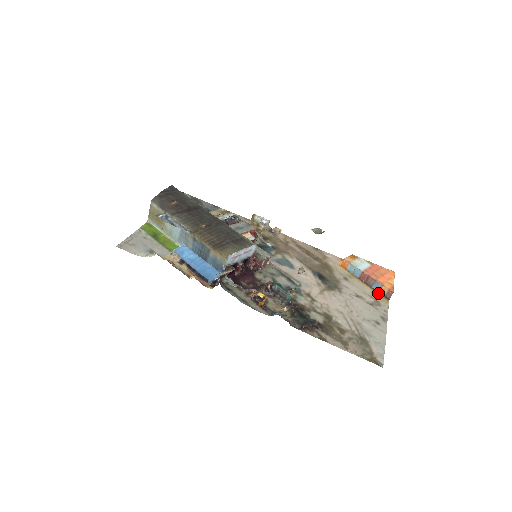
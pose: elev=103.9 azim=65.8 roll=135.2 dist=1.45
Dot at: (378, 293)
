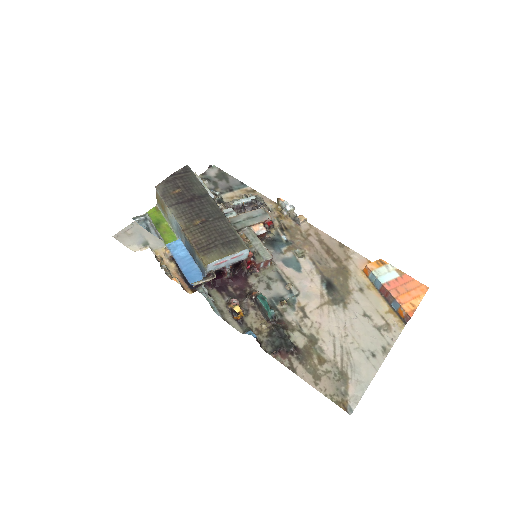
Dot at: (395, 313)
